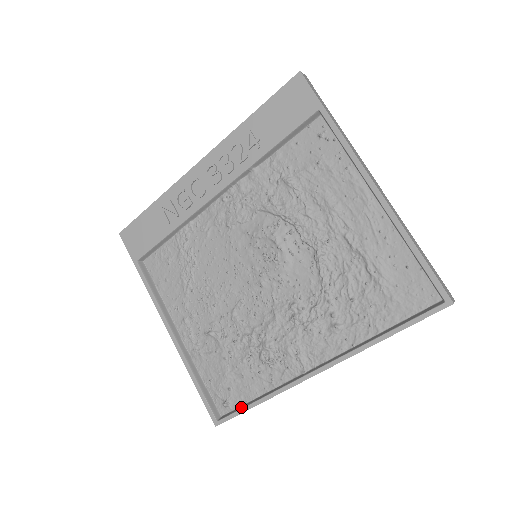
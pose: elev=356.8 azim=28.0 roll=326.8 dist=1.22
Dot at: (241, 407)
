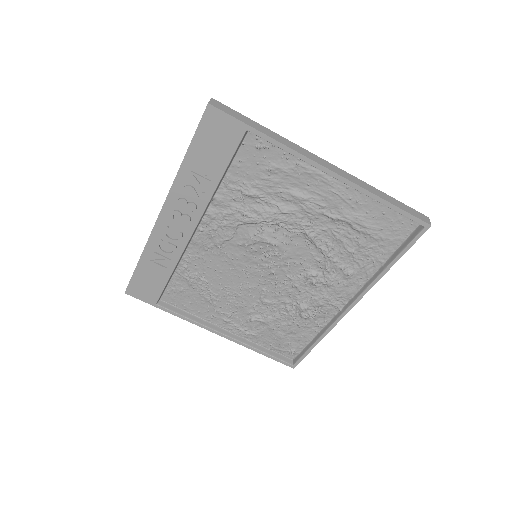
Dot at: (305, 350)
